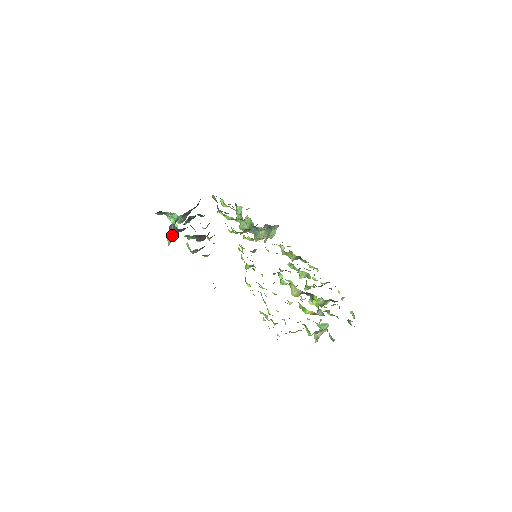
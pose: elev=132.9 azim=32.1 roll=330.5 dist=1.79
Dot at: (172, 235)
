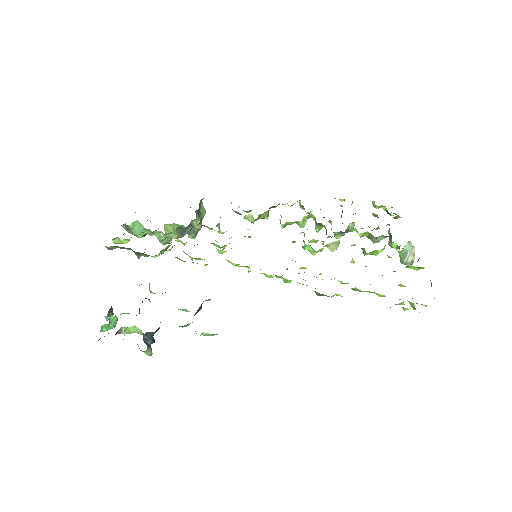
Dot at: occluded
